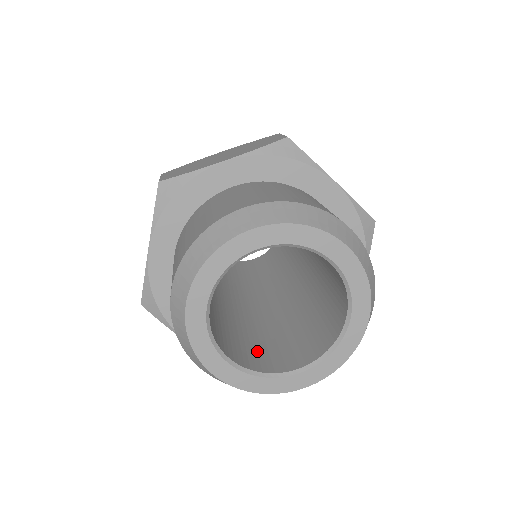
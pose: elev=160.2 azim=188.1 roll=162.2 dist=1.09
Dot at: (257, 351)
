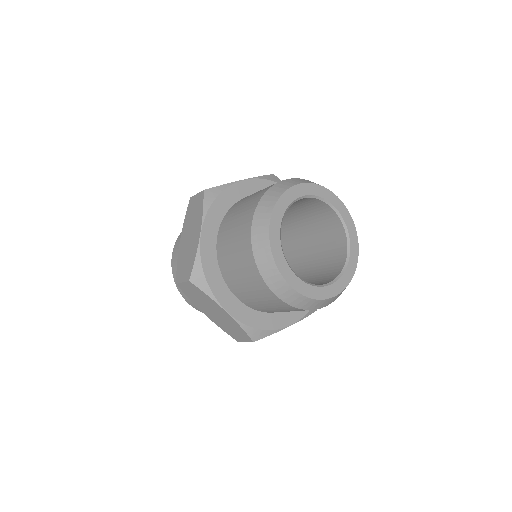
Dot at: occluded
